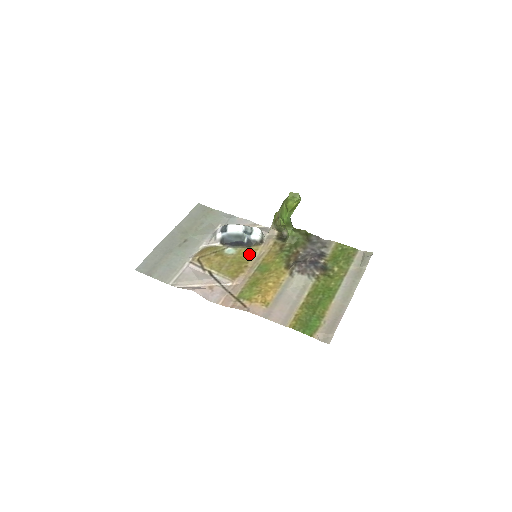
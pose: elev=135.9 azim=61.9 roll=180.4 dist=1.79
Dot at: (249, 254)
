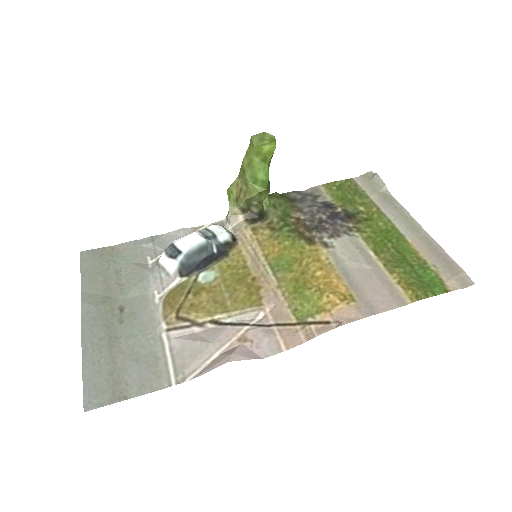
Dot at: (237, 263)
